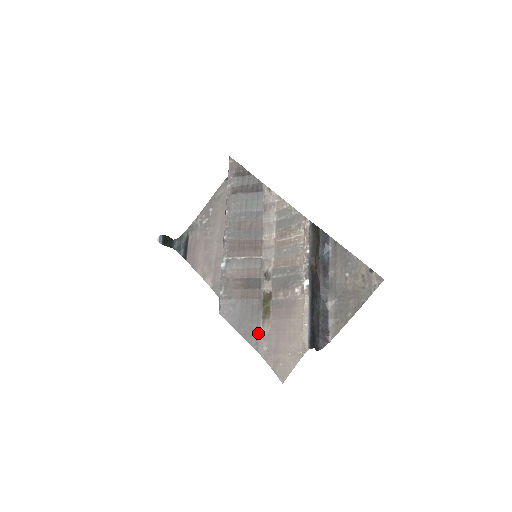
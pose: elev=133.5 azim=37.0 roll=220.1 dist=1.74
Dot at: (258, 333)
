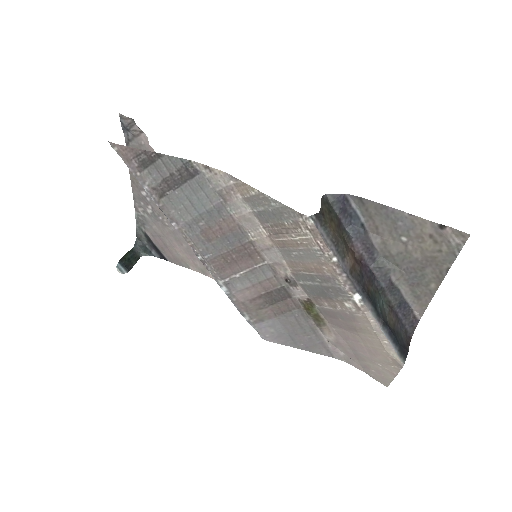
Dot at: (322, 342)
